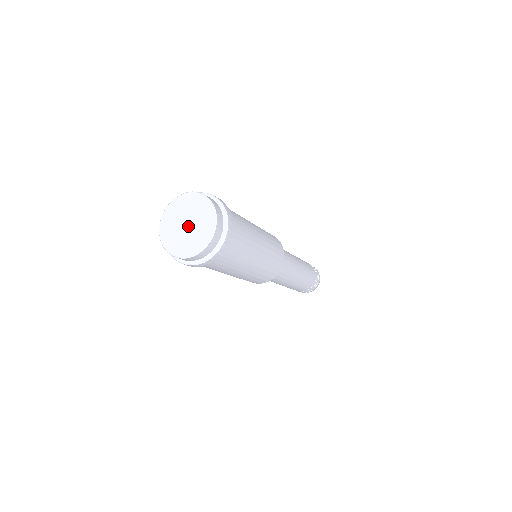
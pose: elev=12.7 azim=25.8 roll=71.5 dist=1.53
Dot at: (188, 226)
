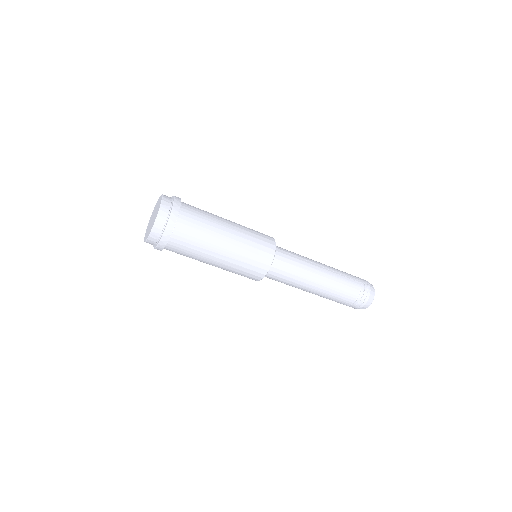
Dot at: (153, 216)
